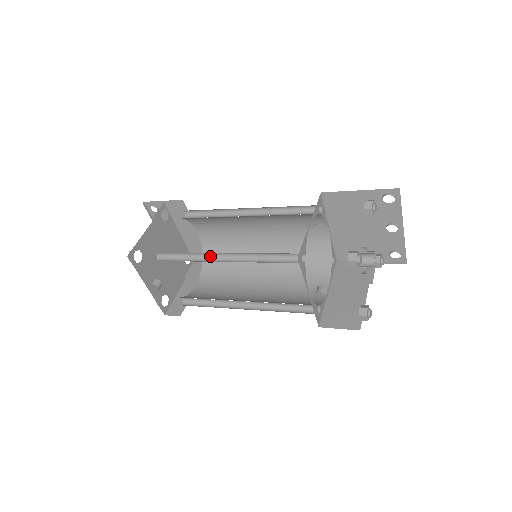
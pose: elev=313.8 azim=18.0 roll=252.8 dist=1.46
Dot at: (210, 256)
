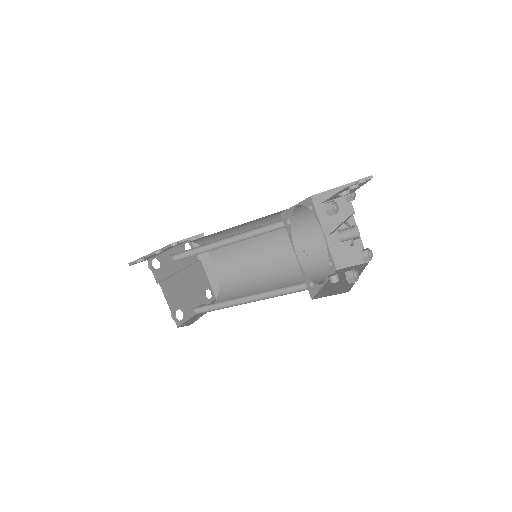
Dot at: (235, 299)
